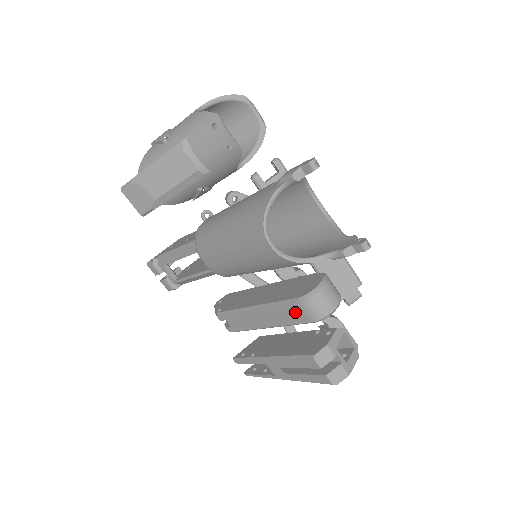
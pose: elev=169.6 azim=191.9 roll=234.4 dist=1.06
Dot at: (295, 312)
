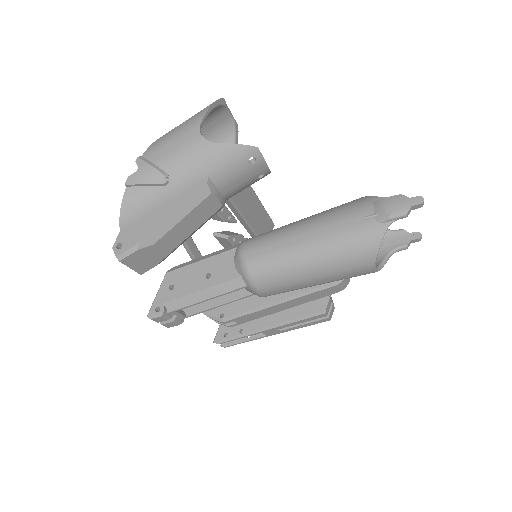
Dot at: (326, 292)
